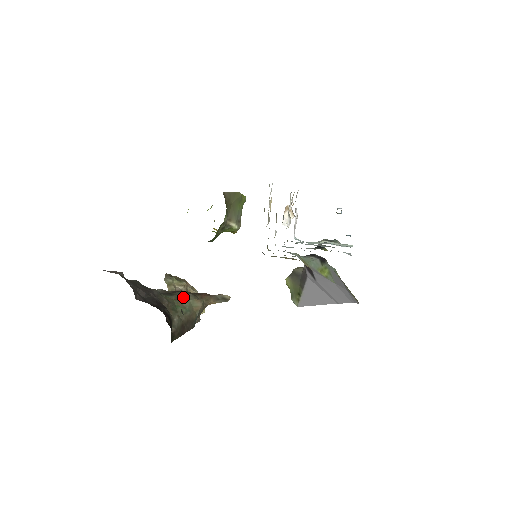
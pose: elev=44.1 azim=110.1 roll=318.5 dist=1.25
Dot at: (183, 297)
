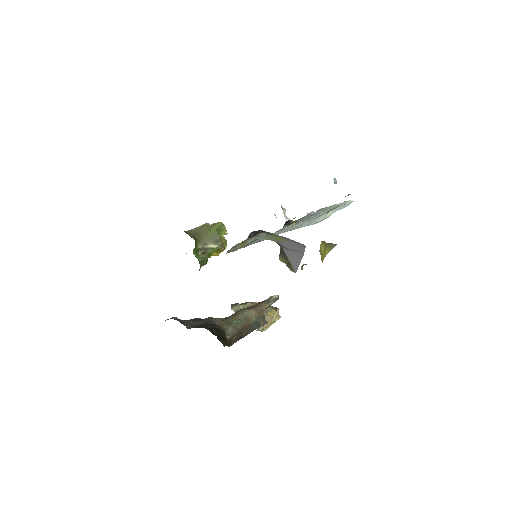
Dot at: (238, 313)
